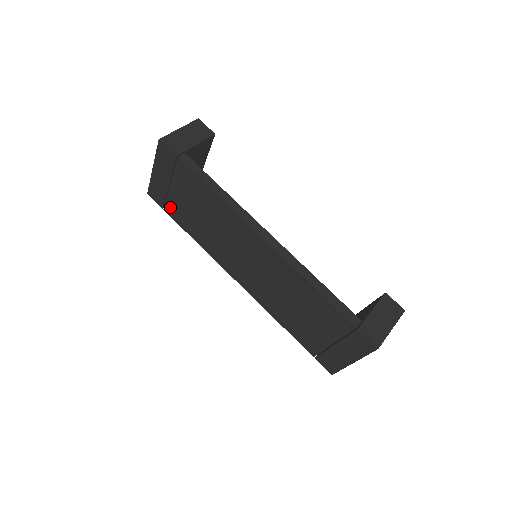
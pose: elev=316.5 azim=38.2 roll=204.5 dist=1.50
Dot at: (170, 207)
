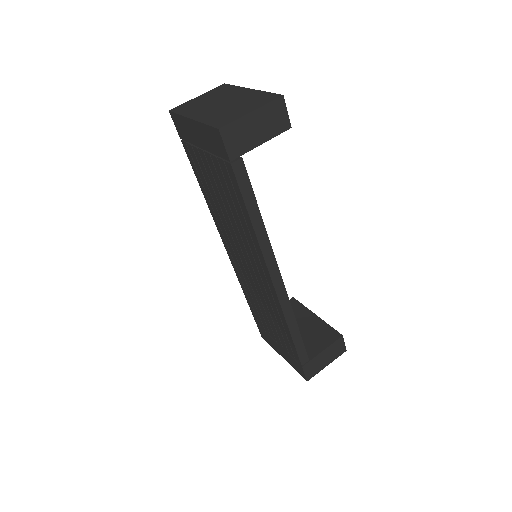
Dot at: (191, 152)
